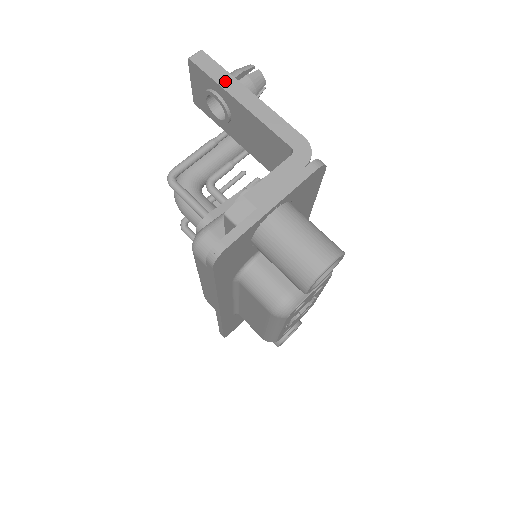
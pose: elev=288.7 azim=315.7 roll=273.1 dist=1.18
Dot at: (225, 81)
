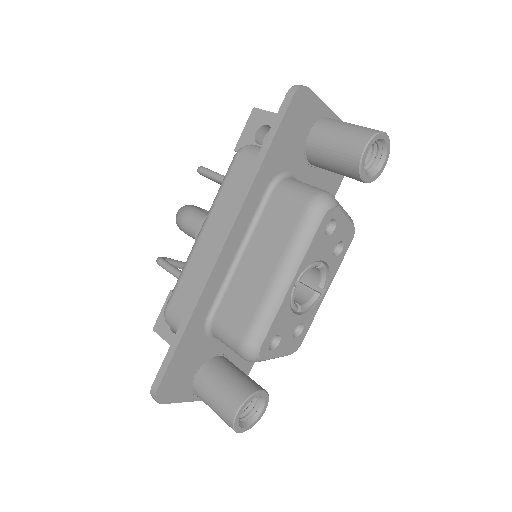
Dot at: occluded
